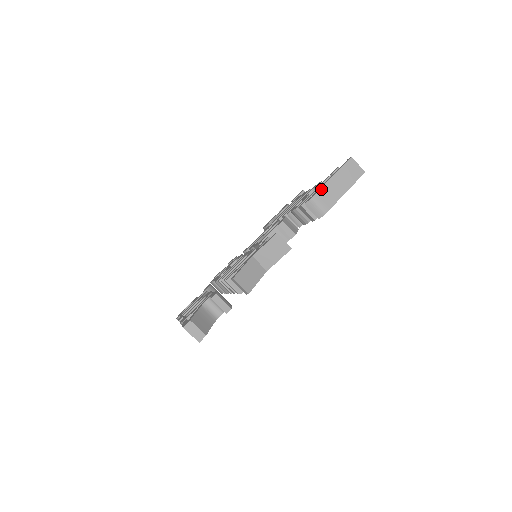
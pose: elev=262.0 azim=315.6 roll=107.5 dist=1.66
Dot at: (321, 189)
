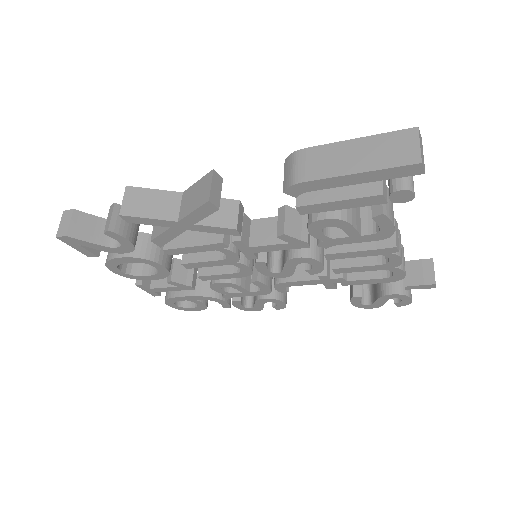
Dot at: (320, 146)
